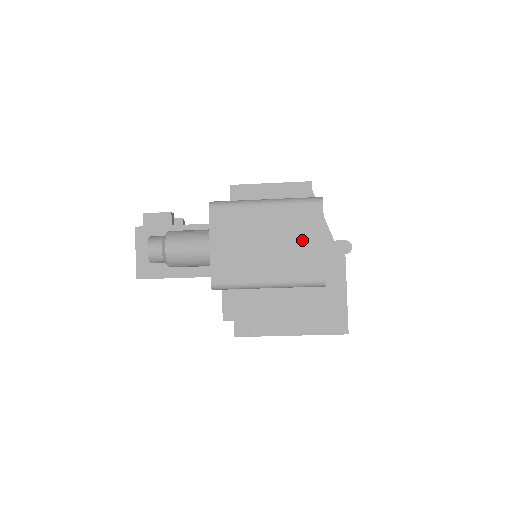
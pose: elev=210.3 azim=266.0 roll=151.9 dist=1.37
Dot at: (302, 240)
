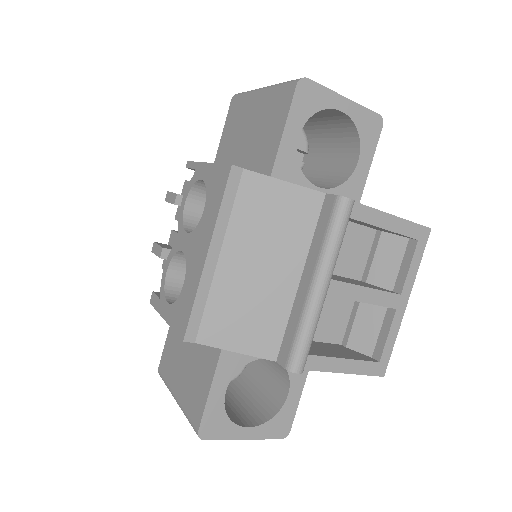
Dot at: occluded
